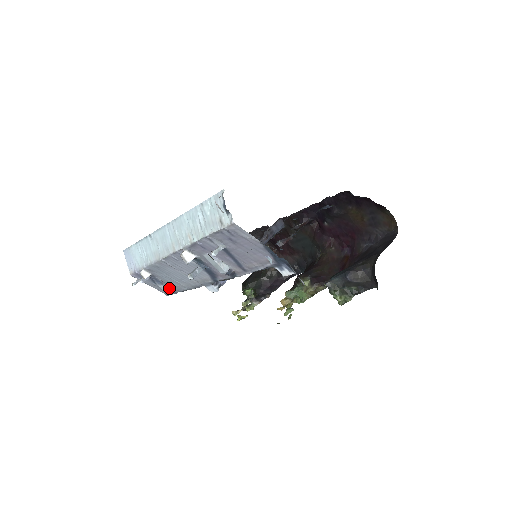
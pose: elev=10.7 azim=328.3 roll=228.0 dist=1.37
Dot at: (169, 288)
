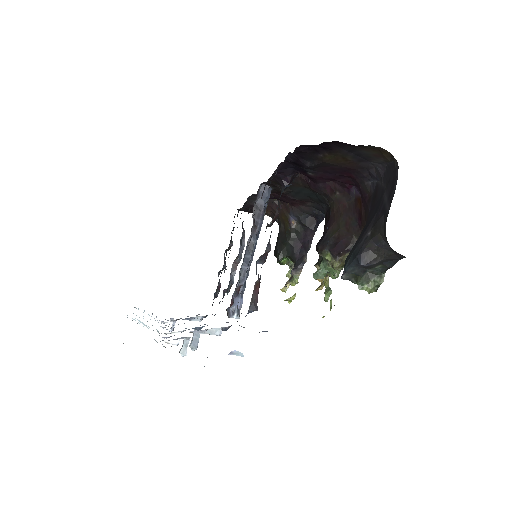
Dot at: (201, 317)
